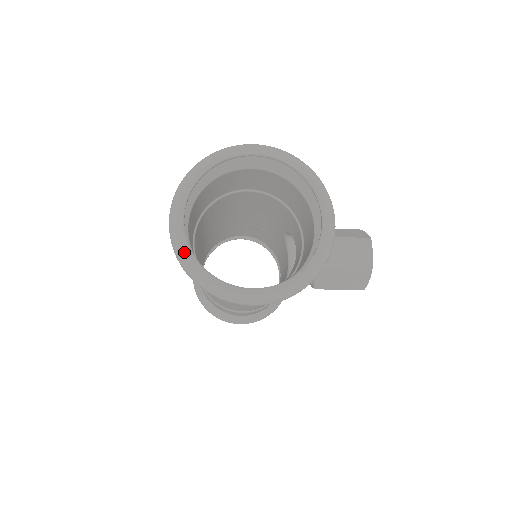
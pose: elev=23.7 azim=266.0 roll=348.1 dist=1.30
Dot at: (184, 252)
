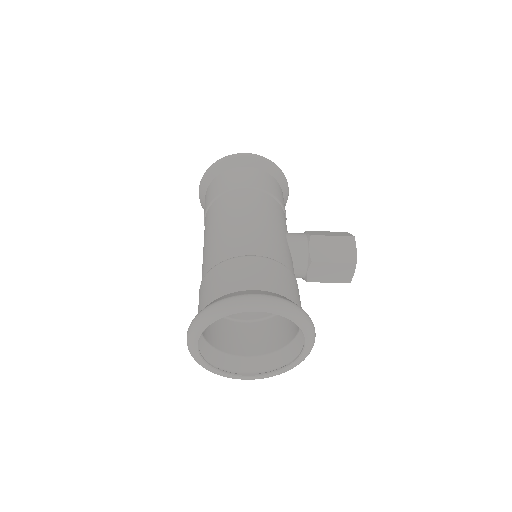
Dot at: (200, 362)
